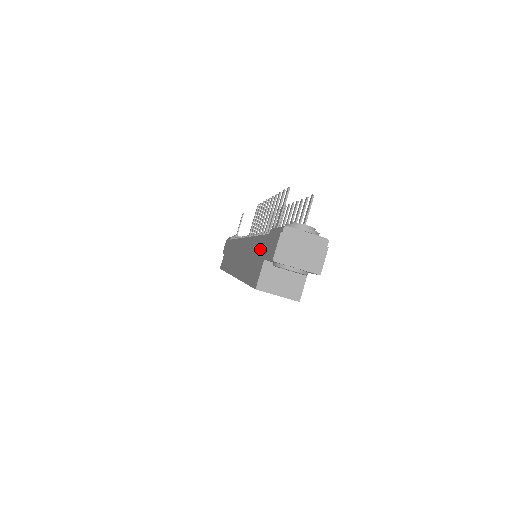
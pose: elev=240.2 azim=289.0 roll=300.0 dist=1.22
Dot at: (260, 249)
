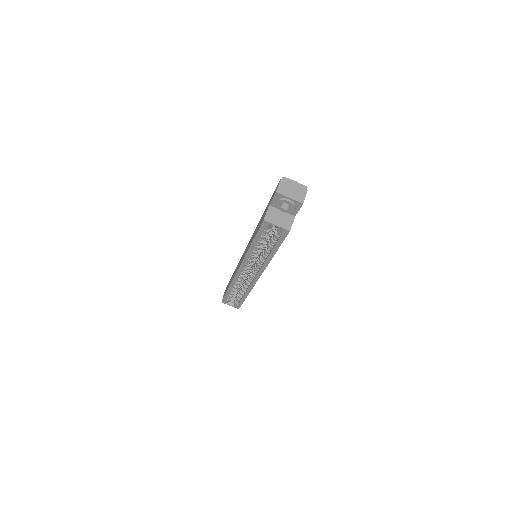
Dot at: (265, 211)
